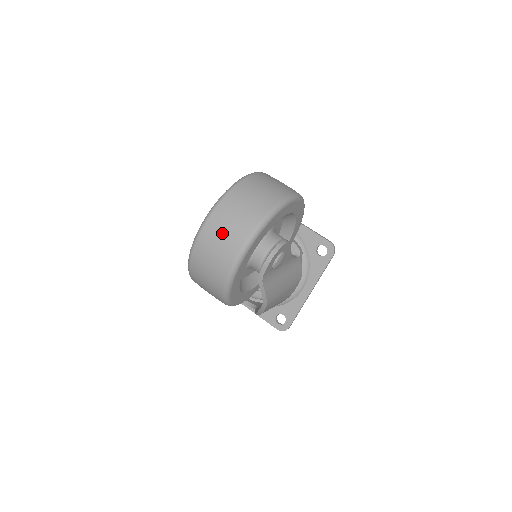
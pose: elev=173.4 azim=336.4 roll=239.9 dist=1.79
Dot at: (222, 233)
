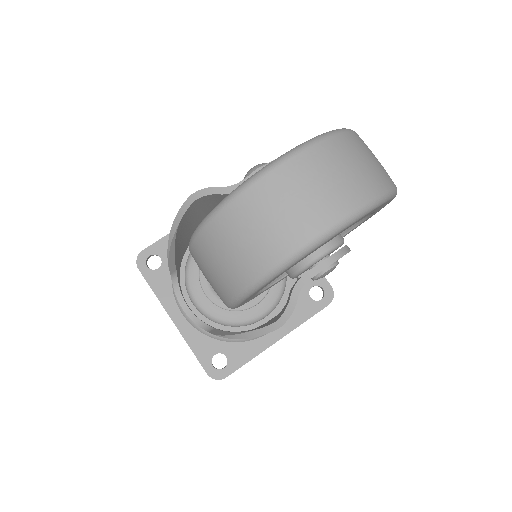
Dot at: (325, 178)
